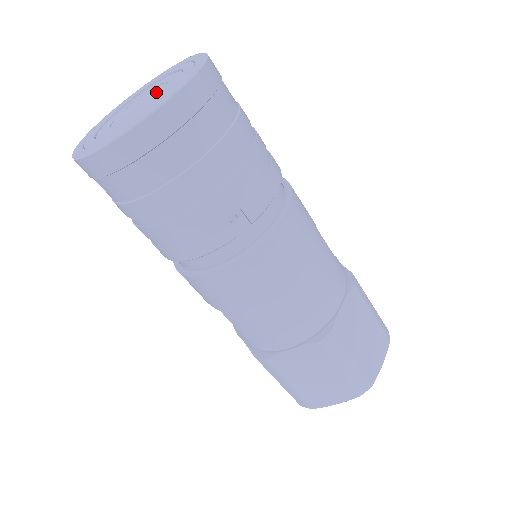
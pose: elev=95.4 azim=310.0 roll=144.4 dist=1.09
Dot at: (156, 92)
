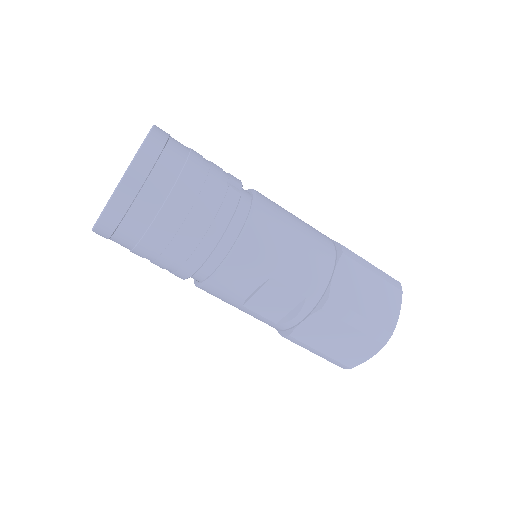
Dot at: occluded
